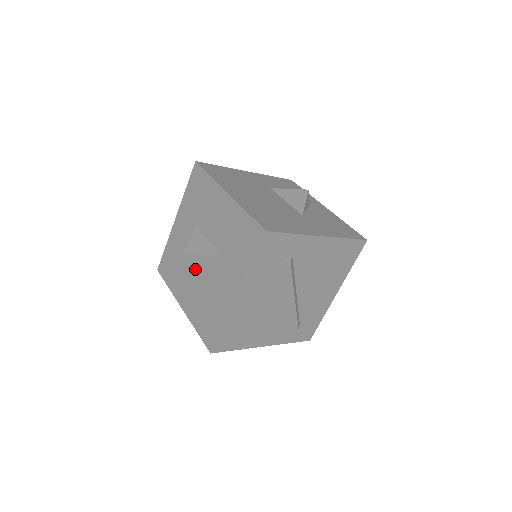
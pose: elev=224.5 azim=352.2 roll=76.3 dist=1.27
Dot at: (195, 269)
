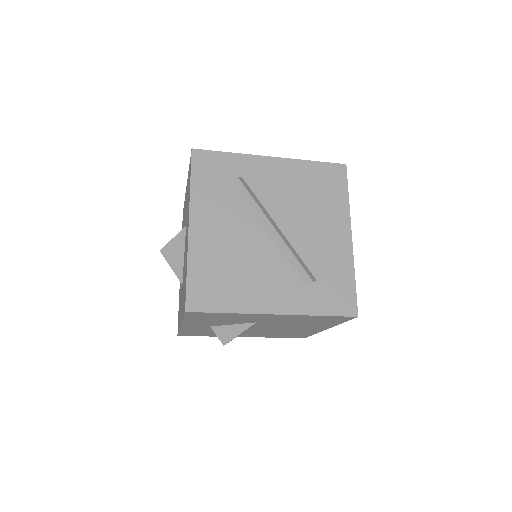
Dot at: (177, 266)
